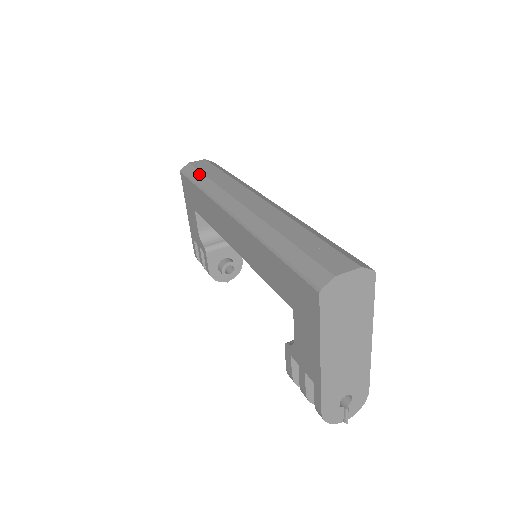
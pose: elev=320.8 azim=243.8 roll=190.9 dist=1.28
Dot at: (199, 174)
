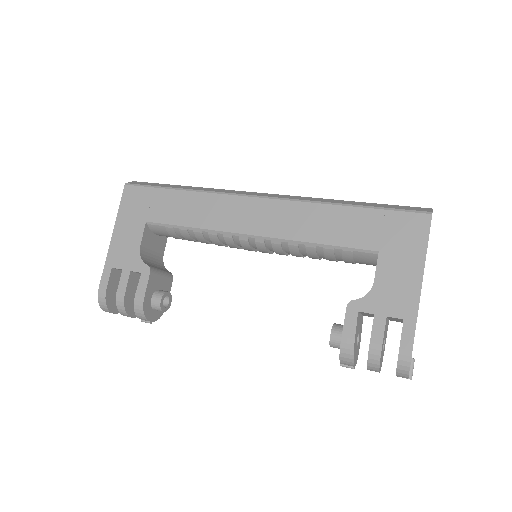
Dot at: (168, 184)
